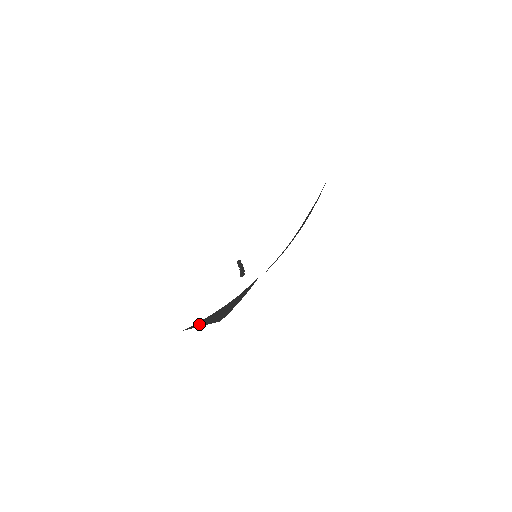
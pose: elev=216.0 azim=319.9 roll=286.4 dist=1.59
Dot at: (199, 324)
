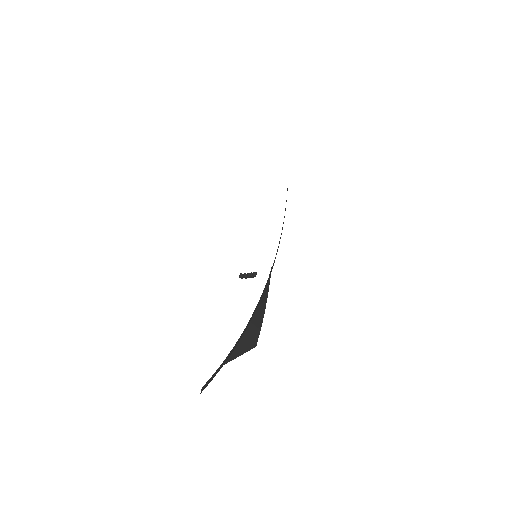
Dot at: (237, 351)
